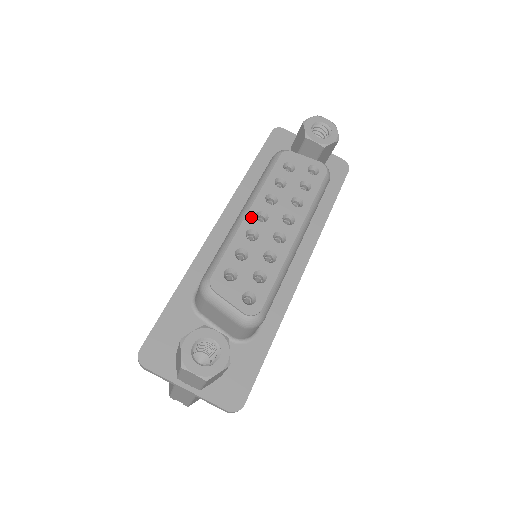
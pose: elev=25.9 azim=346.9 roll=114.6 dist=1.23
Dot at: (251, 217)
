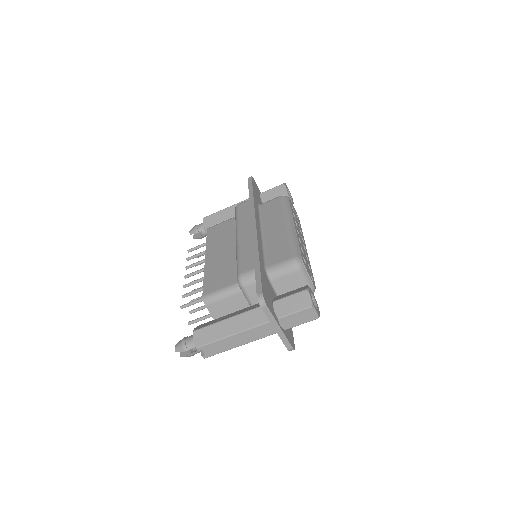
Dot at: (296, 230)
